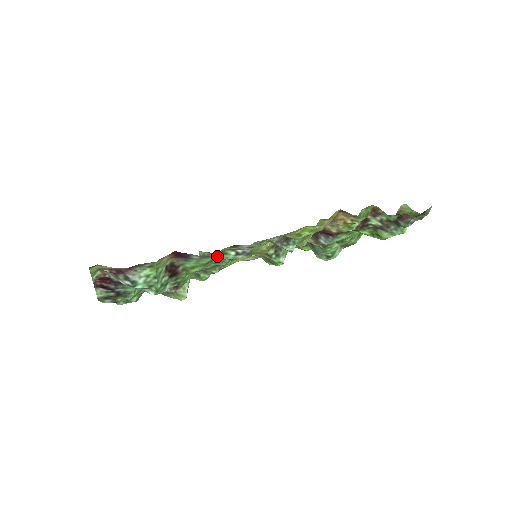
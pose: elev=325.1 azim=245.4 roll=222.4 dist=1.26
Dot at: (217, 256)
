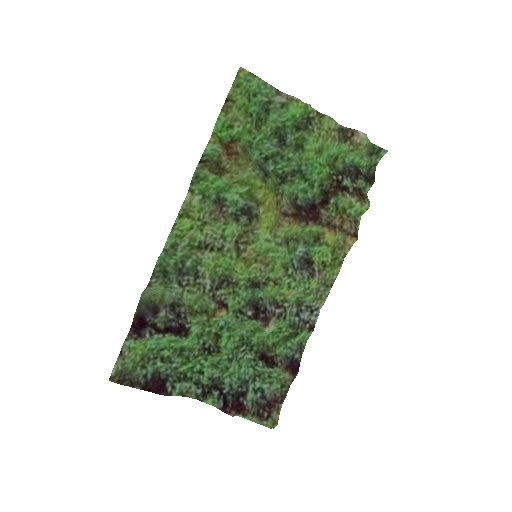
Dot at: (294, 333)
